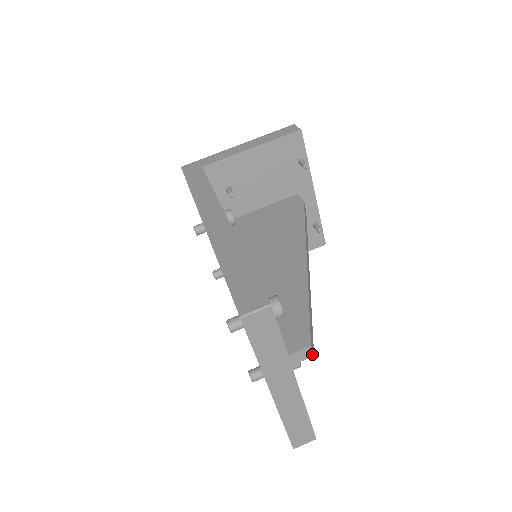
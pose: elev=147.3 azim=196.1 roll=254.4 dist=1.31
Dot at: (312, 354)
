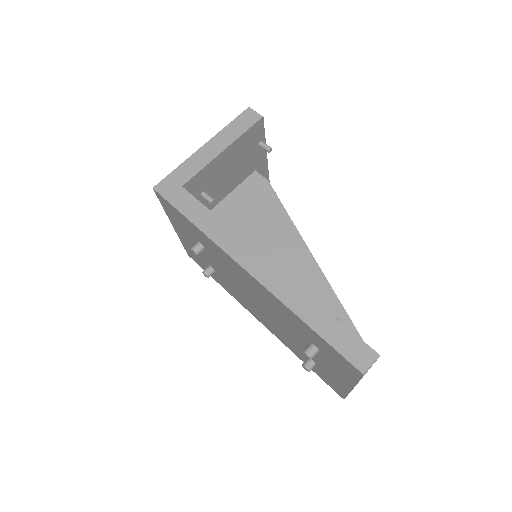
Dot at: occluded
